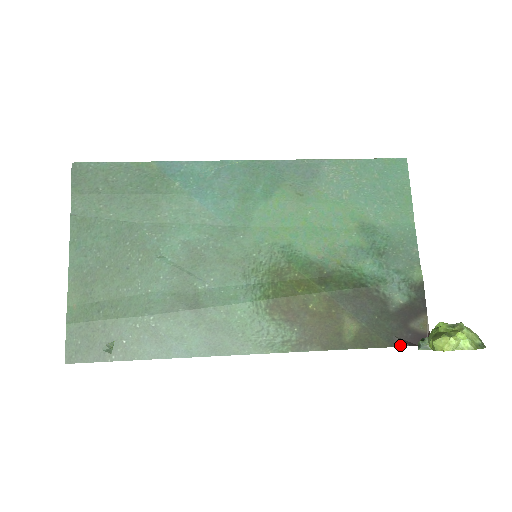
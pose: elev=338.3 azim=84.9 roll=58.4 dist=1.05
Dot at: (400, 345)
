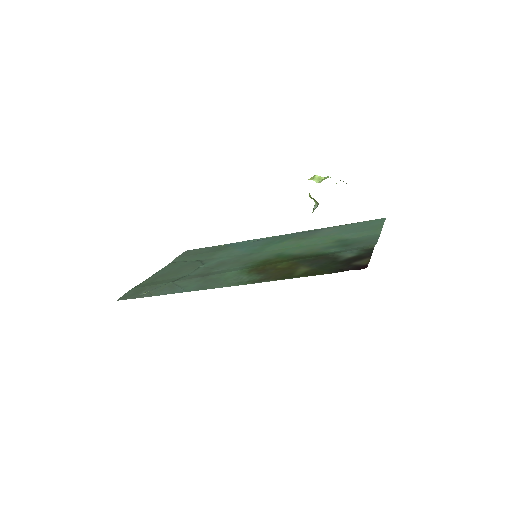
Dot at: occluded
